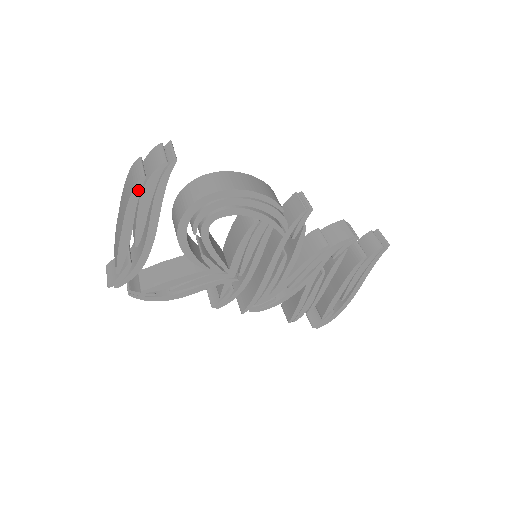
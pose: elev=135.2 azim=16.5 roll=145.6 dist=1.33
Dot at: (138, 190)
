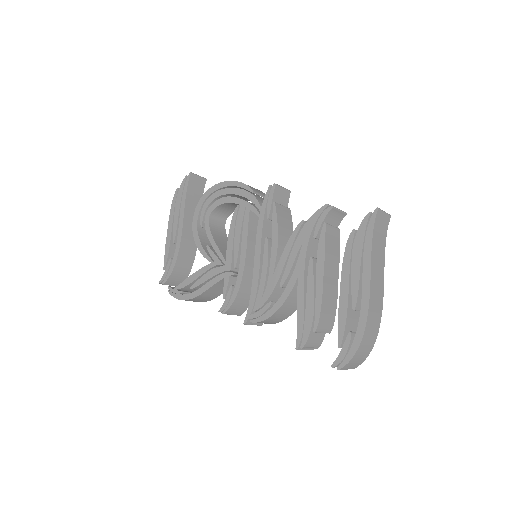
Dot at: (175, 199)
